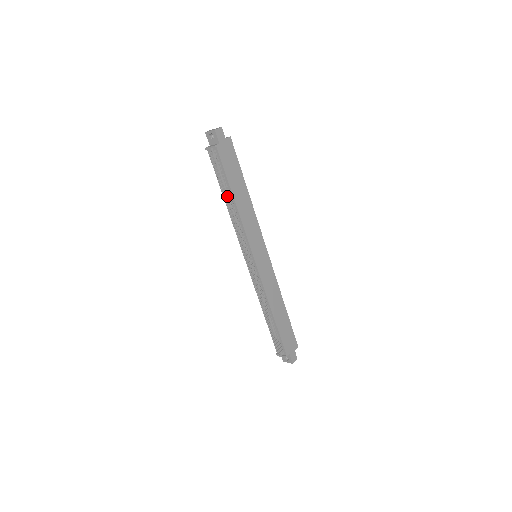
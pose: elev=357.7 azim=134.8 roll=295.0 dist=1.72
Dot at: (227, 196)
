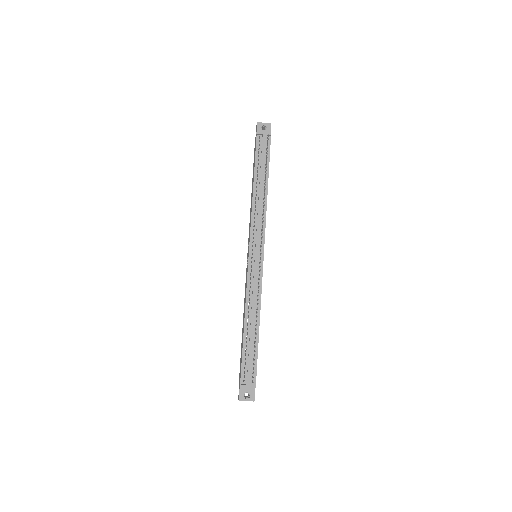
Dot at: (262, 181)
